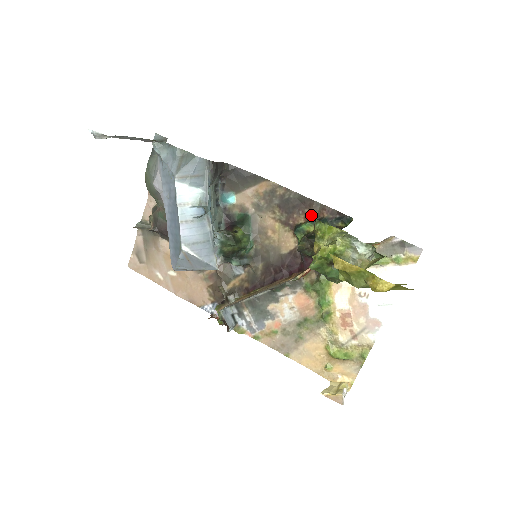
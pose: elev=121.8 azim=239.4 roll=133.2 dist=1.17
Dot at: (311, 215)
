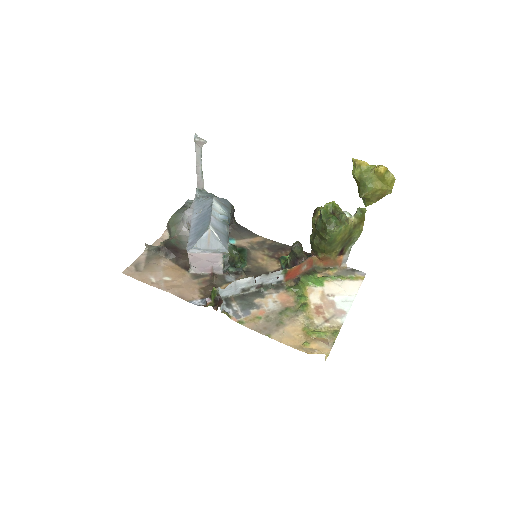
Dot at: occluded
